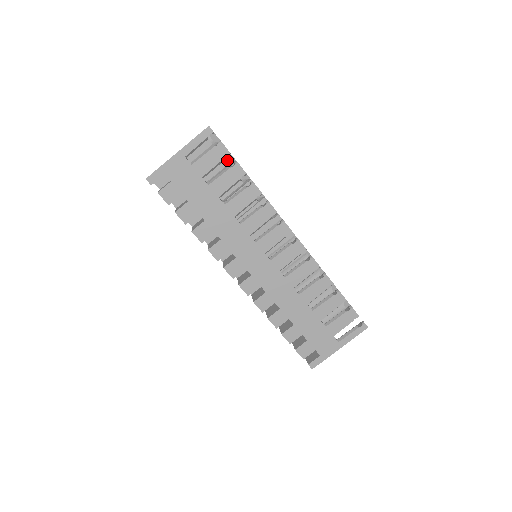
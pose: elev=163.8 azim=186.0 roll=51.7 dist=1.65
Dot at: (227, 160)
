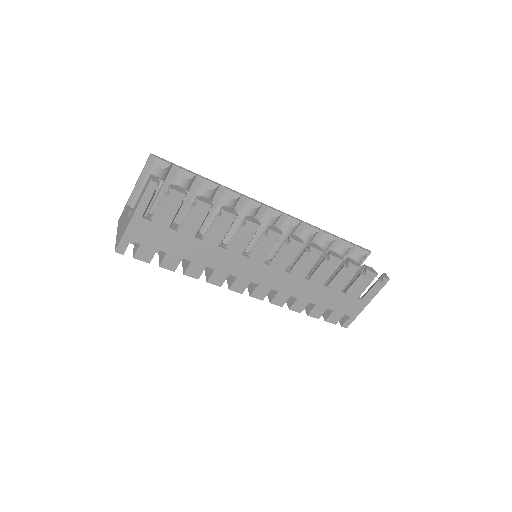
Dot at: (186, 180)
